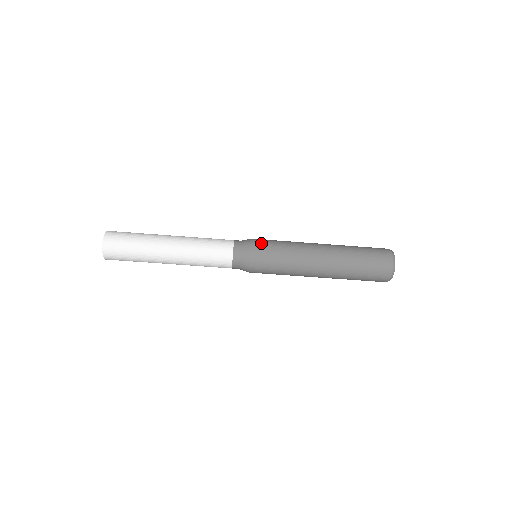
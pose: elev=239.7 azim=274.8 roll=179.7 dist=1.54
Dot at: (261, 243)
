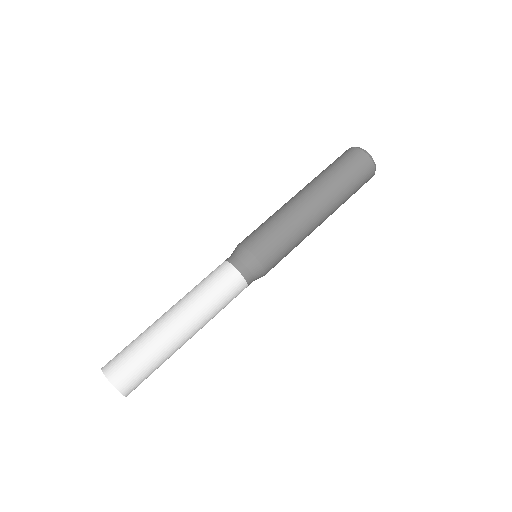
Dot at: (252, 239)
